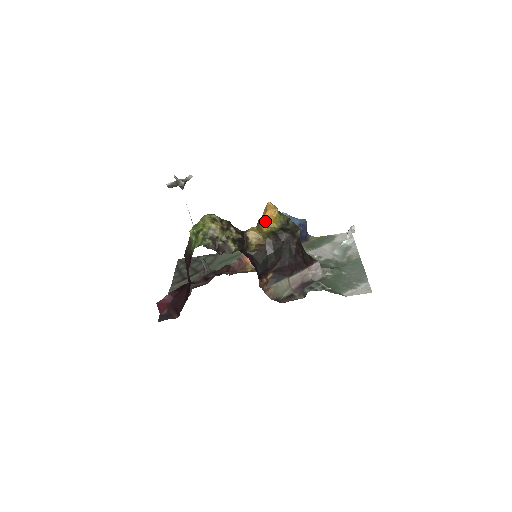
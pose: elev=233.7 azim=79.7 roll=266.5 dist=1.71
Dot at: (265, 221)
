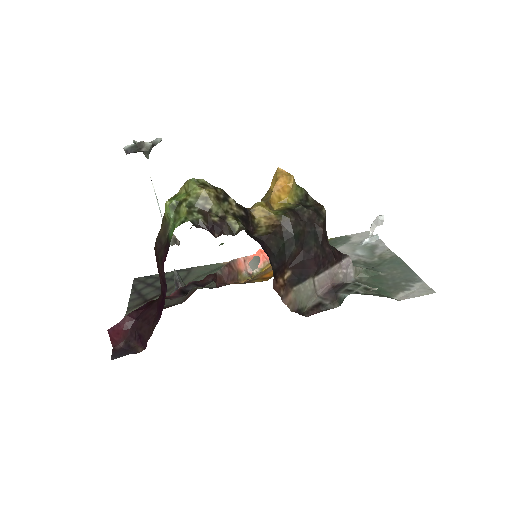
Dot at: (276, 194)
